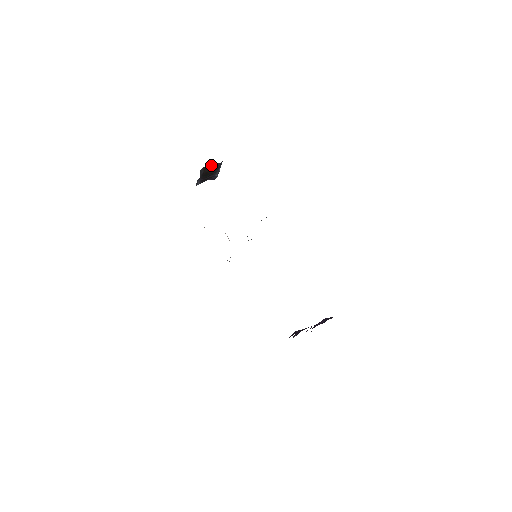
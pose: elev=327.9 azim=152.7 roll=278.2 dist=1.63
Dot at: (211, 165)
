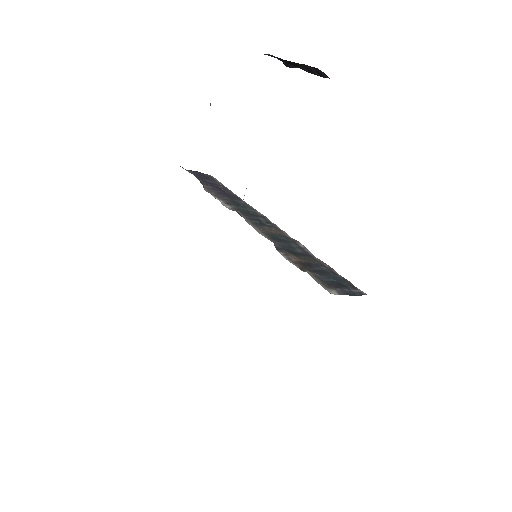
Dot at: occluded
